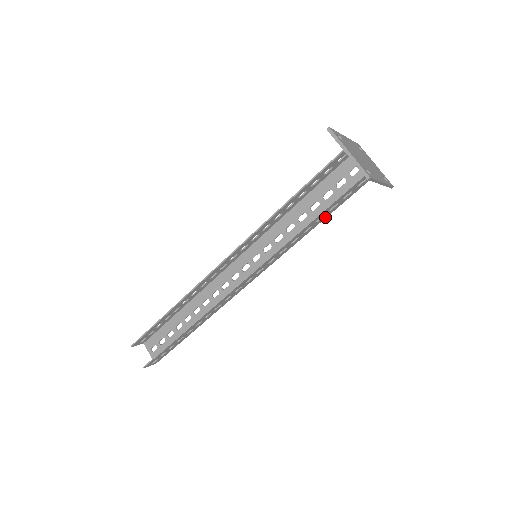
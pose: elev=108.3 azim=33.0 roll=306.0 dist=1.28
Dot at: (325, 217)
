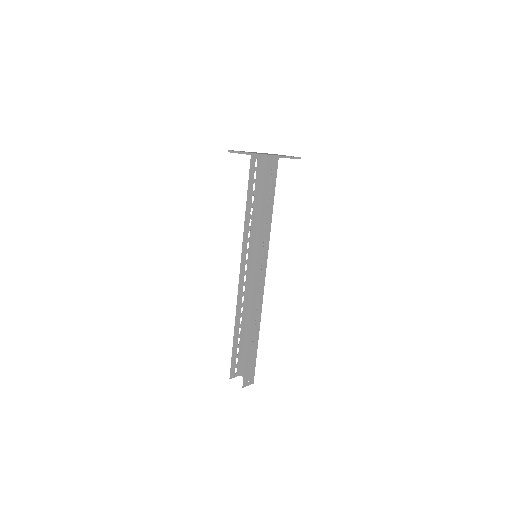
Dot at: (272, 201)
